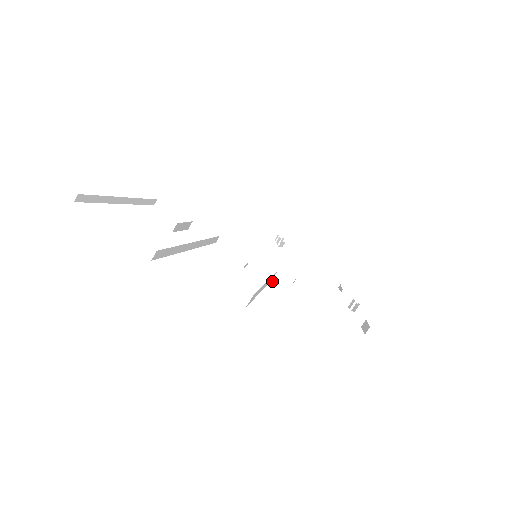
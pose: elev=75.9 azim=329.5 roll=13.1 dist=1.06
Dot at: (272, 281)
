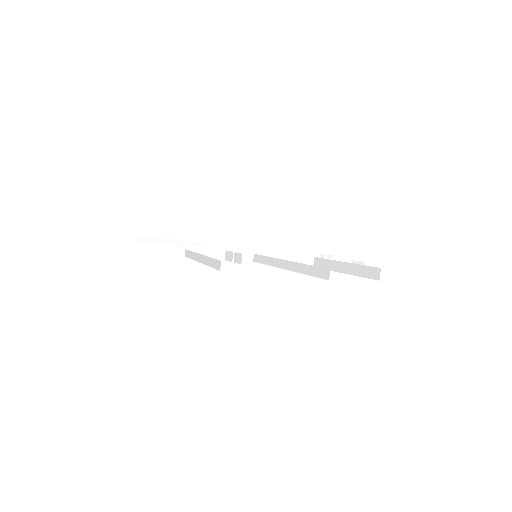
Dot at: occluded
